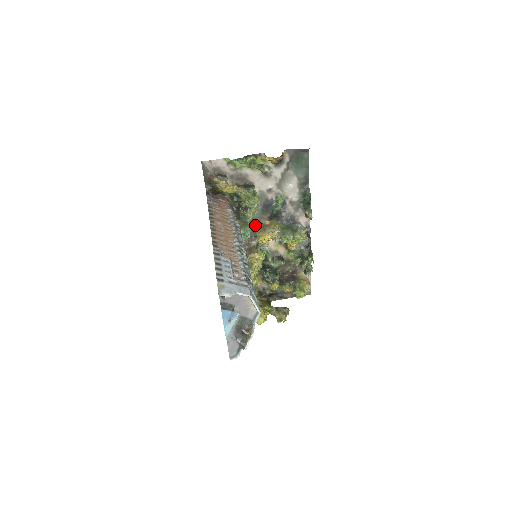
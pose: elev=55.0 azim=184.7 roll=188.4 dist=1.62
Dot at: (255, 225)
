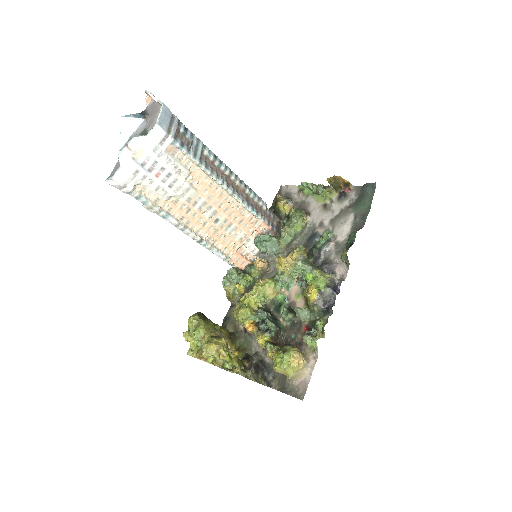
Dot at: occluded
